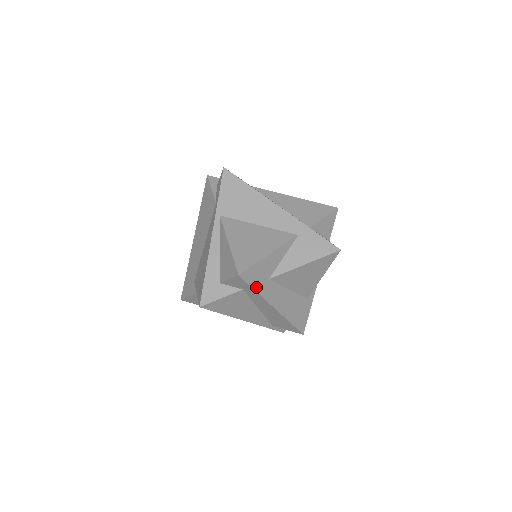
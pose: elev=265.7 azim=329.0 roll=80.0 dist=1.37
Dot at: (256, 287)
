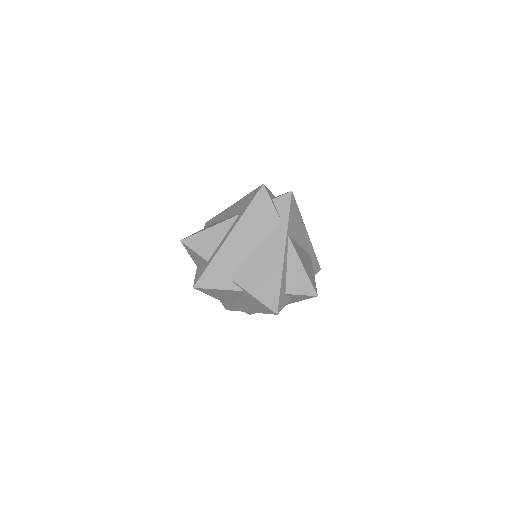
Dot at: occluded
